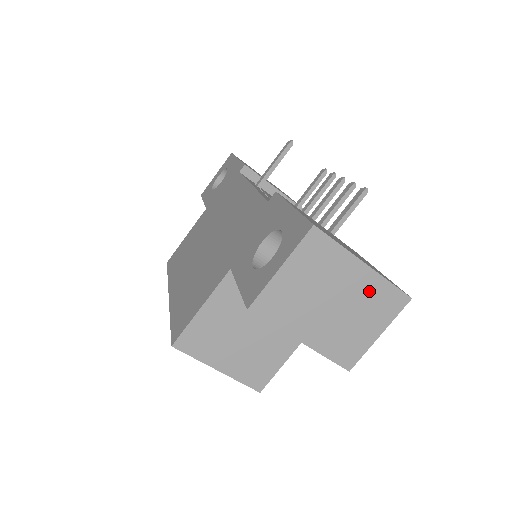
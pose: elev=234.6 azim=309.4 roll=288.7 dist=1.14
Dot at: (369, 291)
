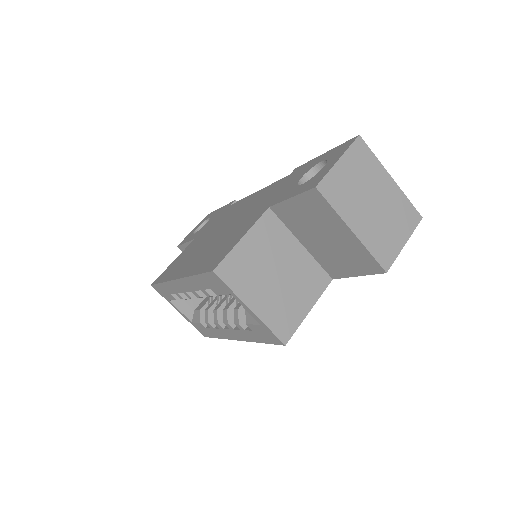
Dot at: (395, 201)
